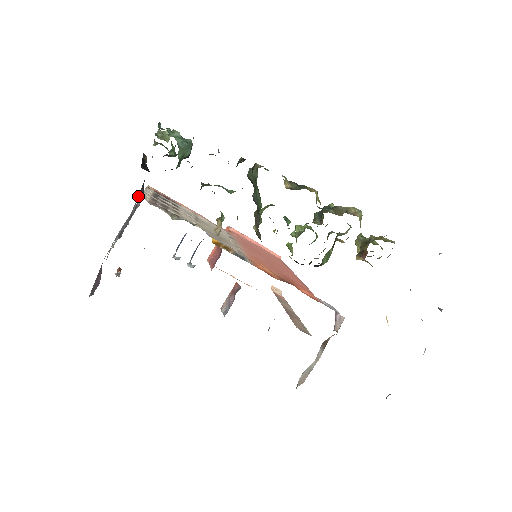
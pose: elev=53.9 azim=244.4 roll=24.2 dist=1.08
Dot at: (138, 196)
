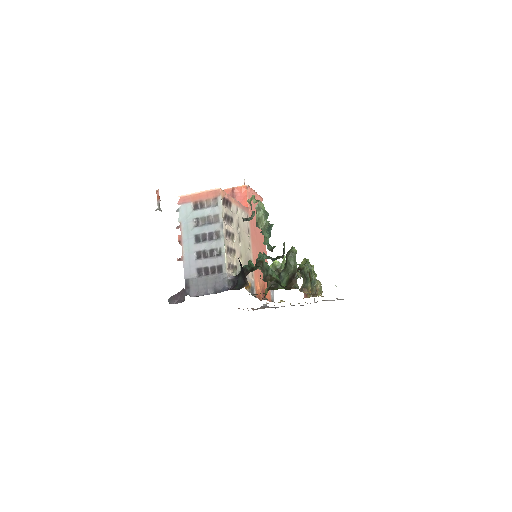
Dot at: (227, 281)
